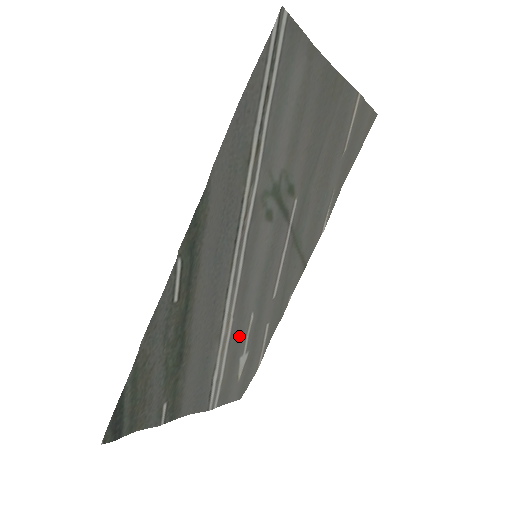
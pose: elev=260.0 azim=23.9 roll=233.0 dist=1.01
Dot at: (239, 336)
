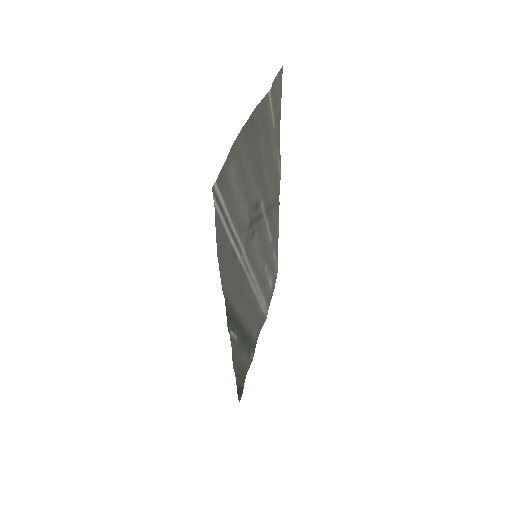
Dot at: (264, 283)
